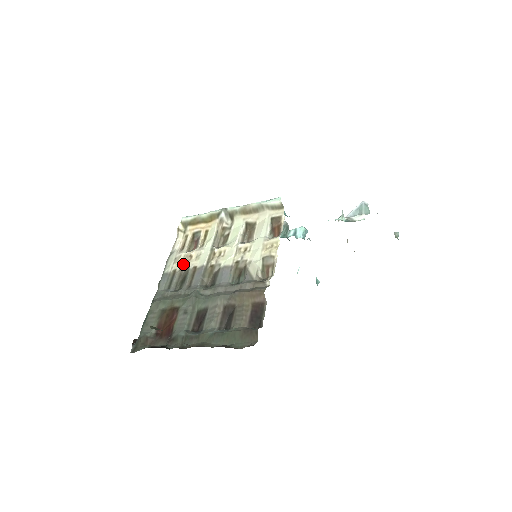
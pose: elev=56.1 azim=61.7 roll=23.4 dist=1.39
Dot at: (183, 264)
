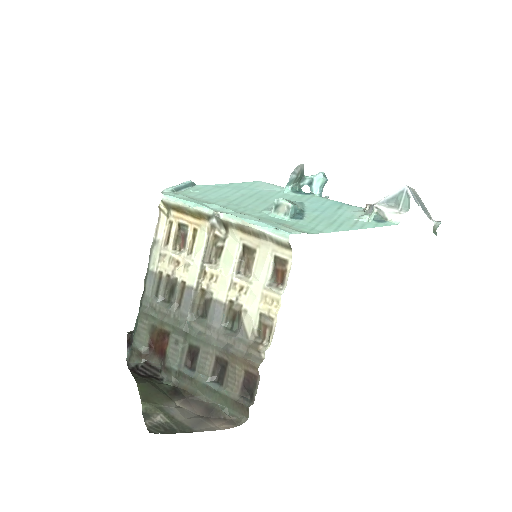
Dot at: (170, 270)
